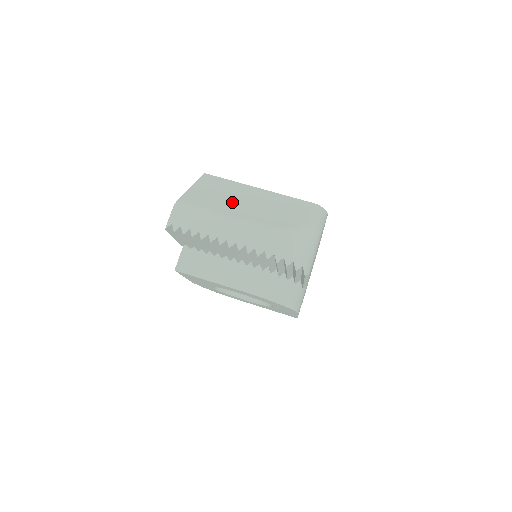
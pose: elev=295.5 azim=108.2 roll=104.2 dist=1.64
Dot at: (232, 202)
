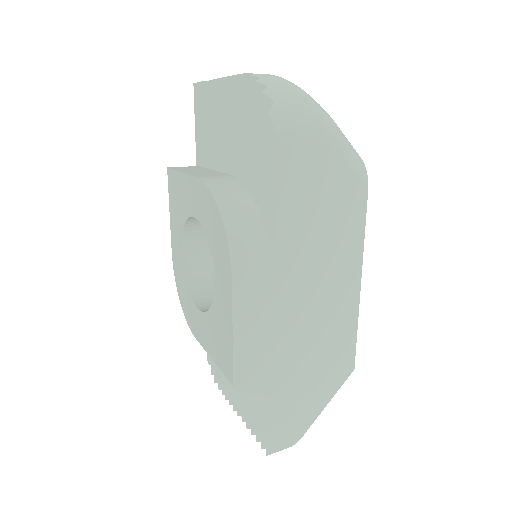
Dot at: occluded
